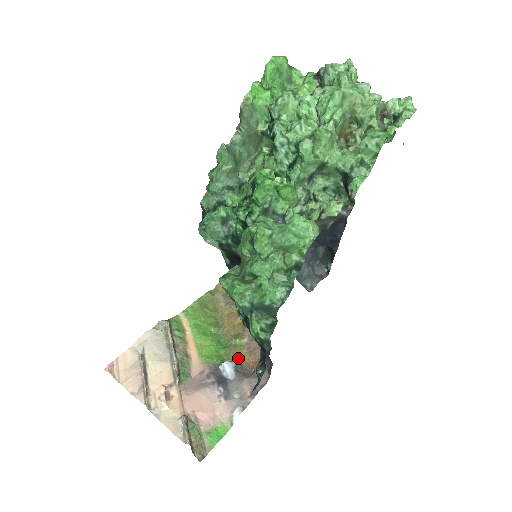
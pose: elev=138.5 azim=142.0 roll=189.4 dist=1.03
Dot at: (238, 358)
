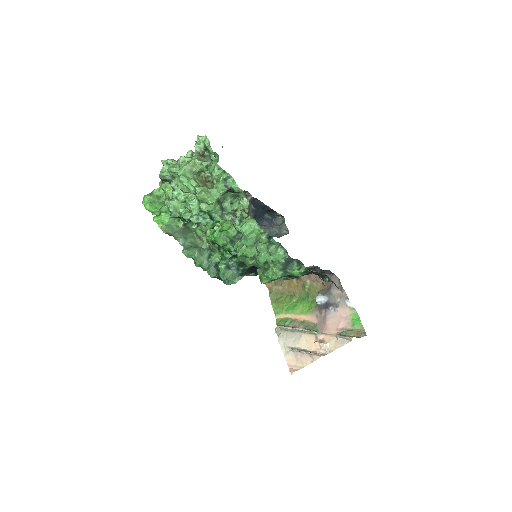
Dot at: (317, 290)
